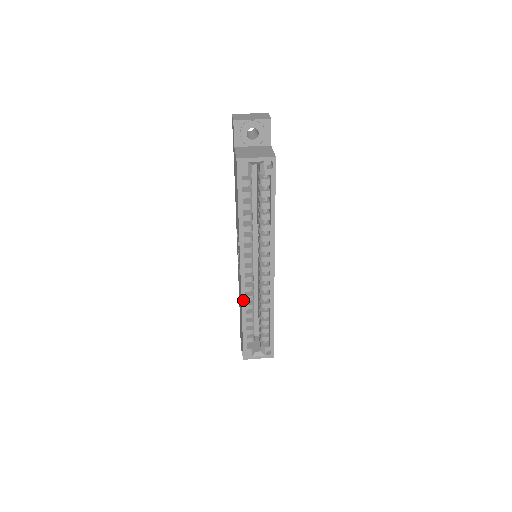
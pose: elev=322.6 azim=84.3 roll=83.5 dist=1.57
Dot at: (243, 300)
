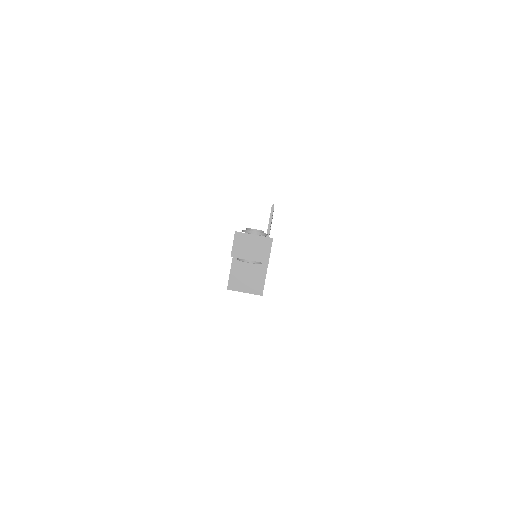
Dot at: occluded
